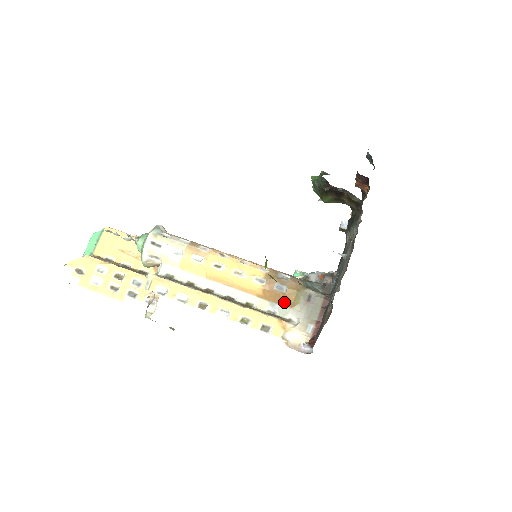
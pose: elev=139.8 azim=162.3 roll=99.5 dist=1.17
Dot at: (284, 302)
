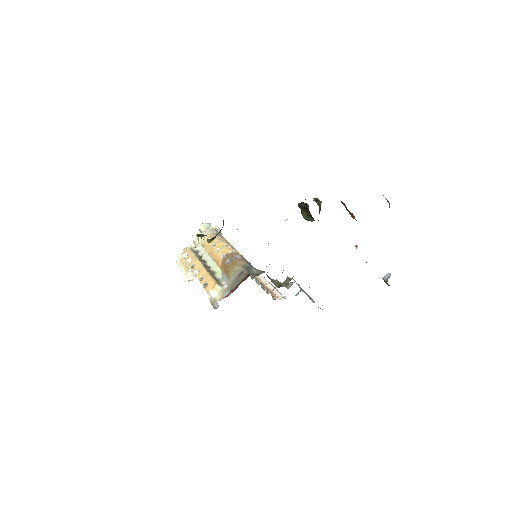
Dot at: (226, 272)
